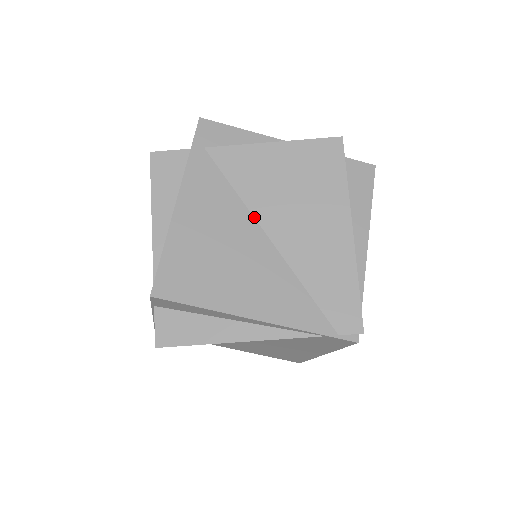
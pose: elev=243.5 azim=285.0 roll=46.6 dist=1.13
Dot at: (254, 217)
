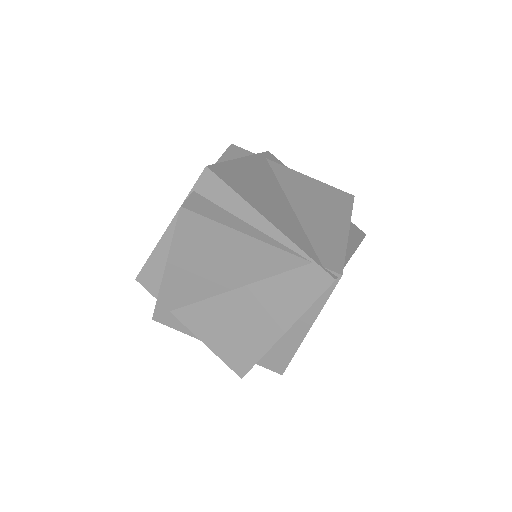
Dot at: (285, 194)
